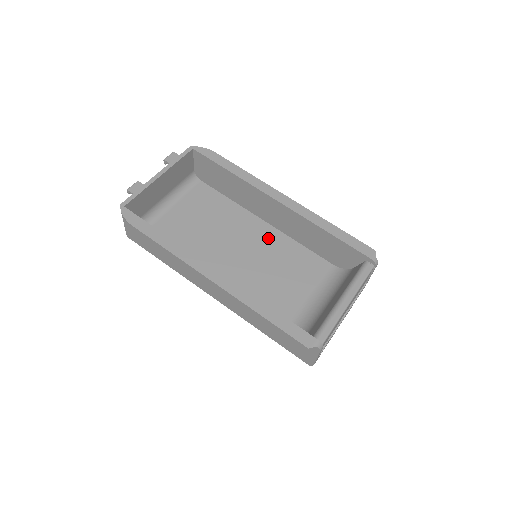
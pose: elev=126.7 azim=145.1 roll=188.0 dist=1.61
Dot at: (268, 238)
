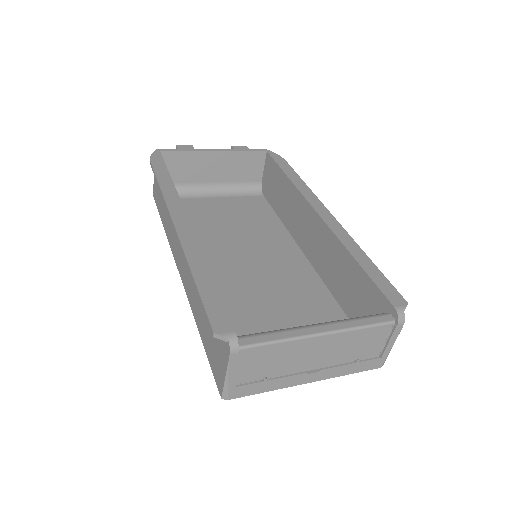
Dot at: (290, 261)
